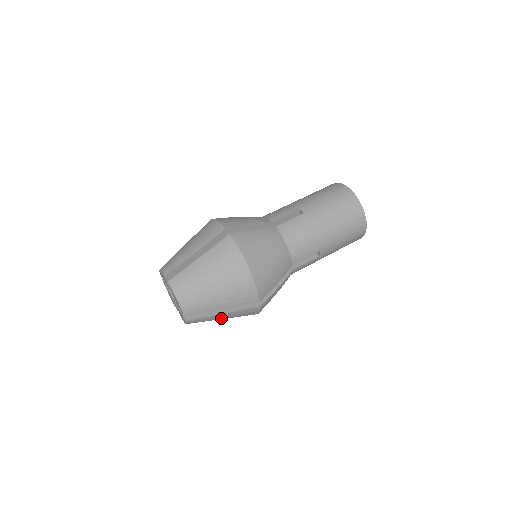
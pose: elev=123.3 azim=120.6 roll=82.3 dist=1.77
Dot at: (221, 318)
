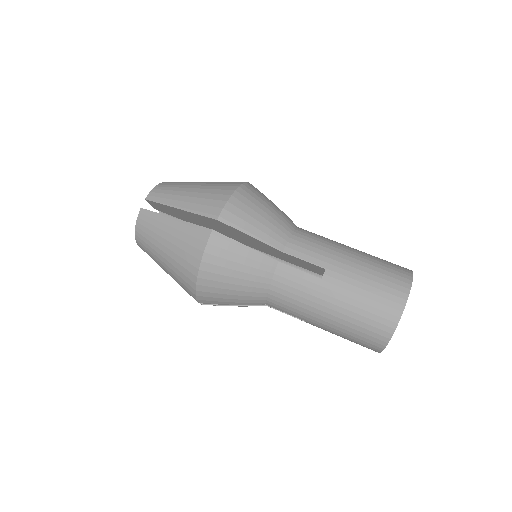
Dot at: occluded
